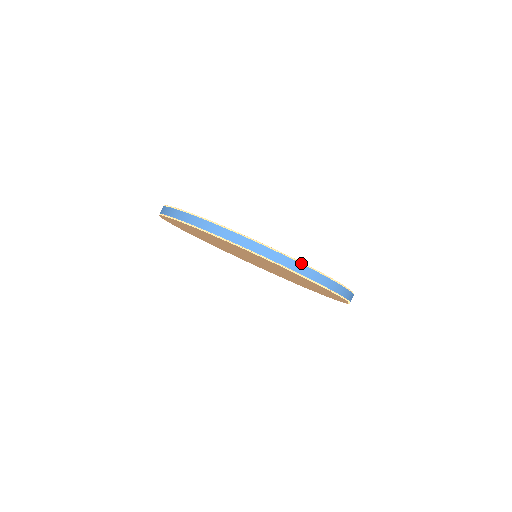
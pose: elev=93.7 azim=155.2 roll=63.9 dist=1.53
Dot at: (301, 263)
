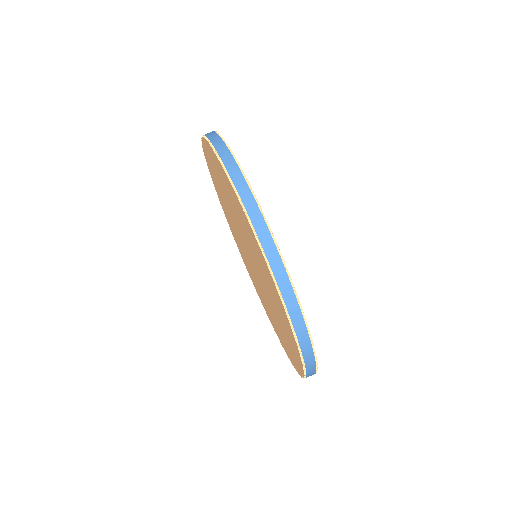
Dot at: (296, 295)
